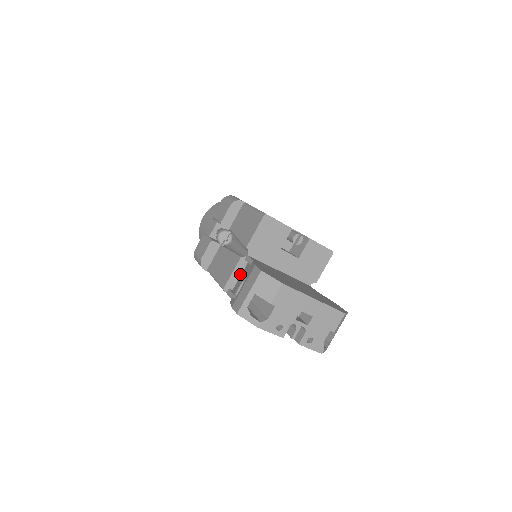
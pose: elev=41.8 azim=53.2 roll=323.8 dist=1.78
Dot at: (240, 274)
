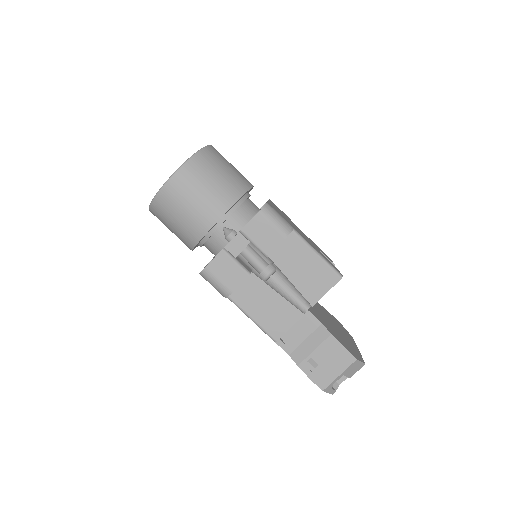
Dot at: occluded
